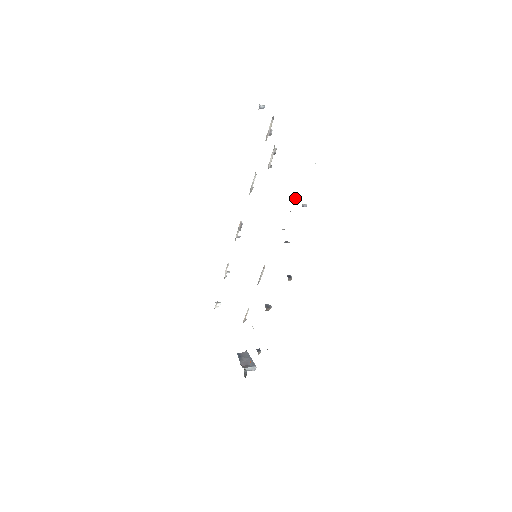
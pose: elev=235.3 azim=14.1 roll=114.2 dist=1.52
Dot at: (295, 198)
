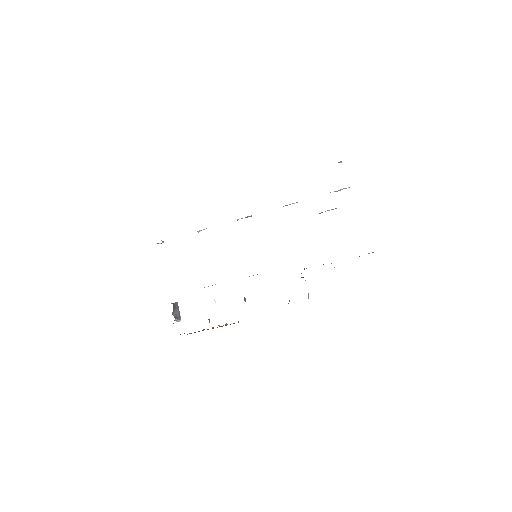
Dot at: occluded
